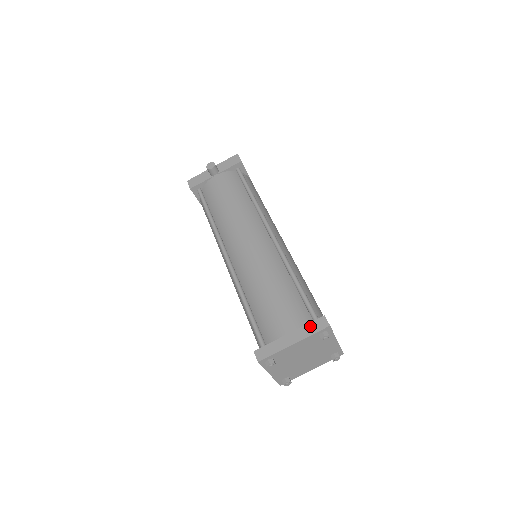
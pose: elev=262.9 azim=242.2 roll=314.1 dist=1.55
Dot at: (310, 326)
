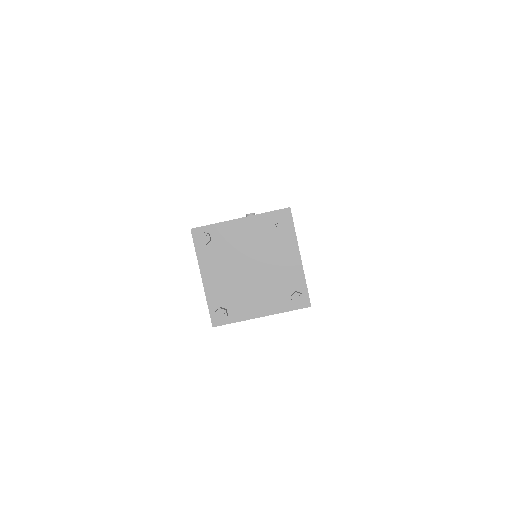
Dot at: occluded
